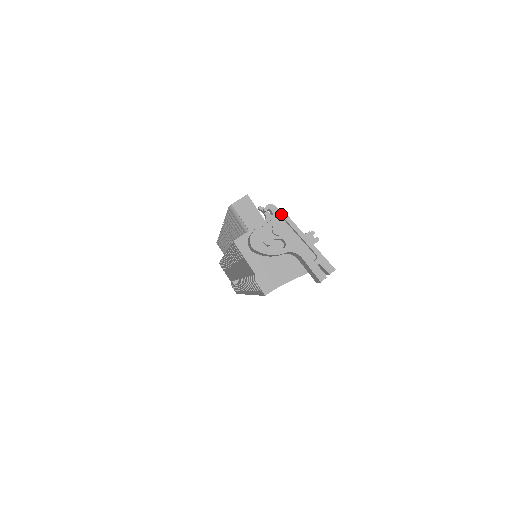
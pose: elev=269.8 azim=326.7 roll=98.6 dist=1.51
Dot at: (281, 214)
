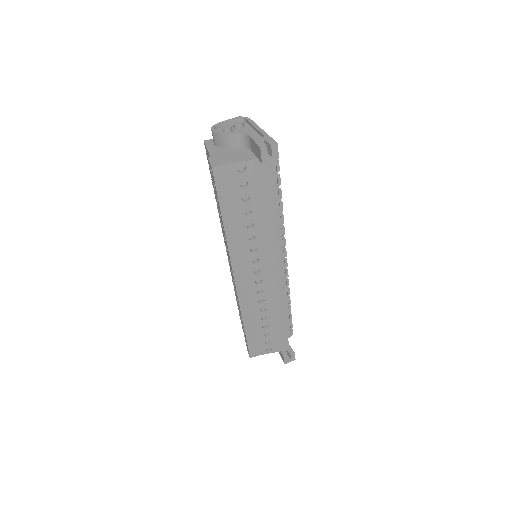
Dot at: (245, 117)
